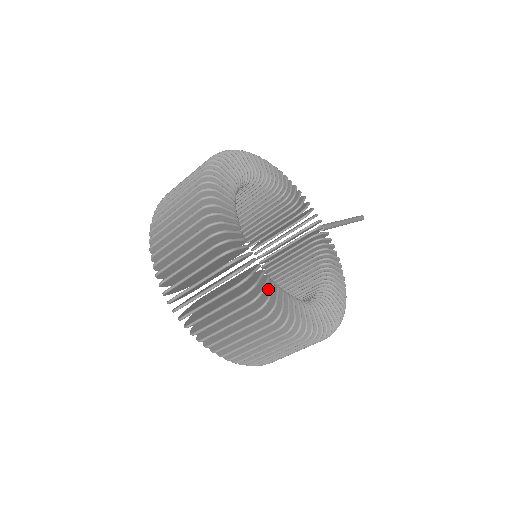
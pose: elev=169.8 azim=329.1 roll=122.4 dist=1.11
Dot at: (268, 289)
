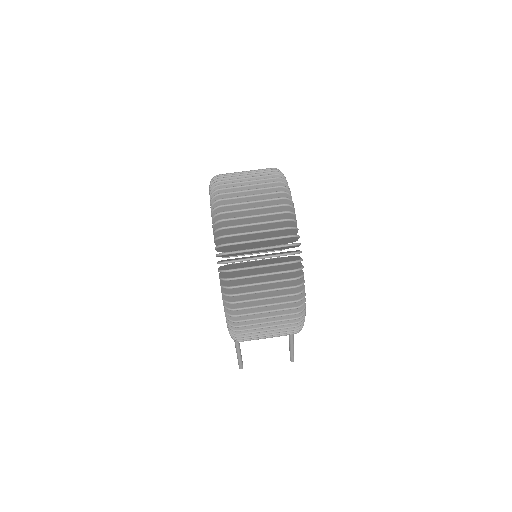
Dot at: (293, 225)
